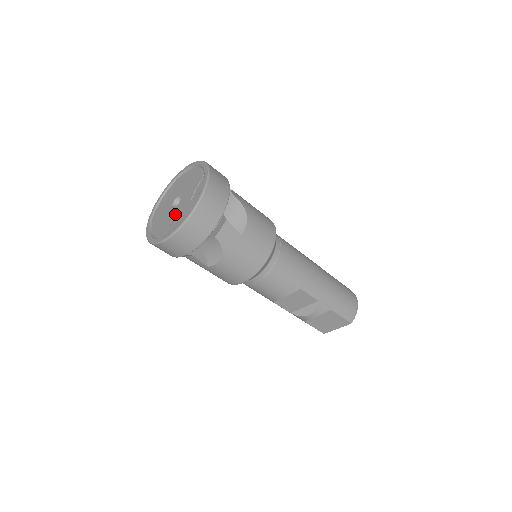
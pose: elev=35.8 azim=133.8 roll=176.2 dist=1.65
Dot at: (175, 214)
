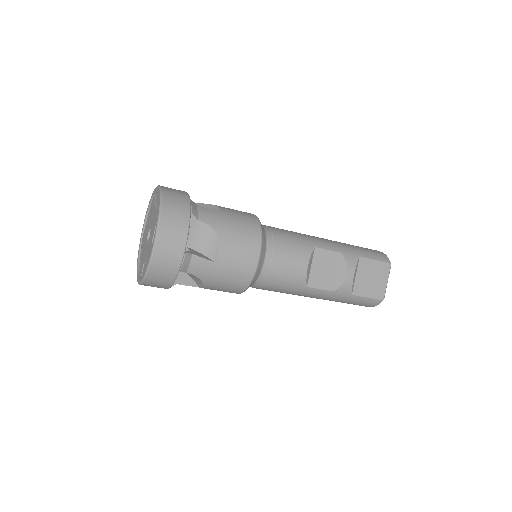
Dot at: (152, 232)
